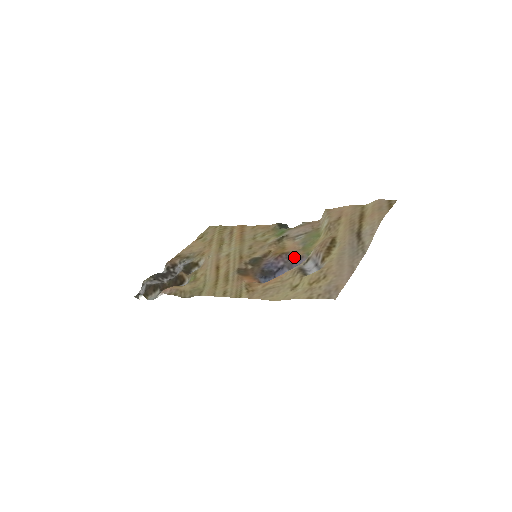
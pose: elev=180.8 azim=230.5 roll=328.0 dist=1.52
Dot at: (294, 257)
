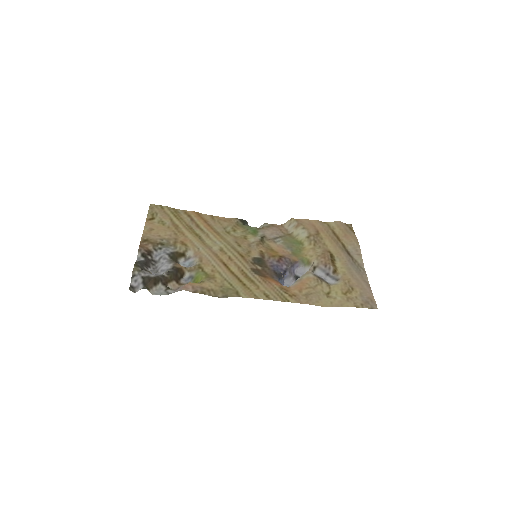
Dot at: (292, 261)
